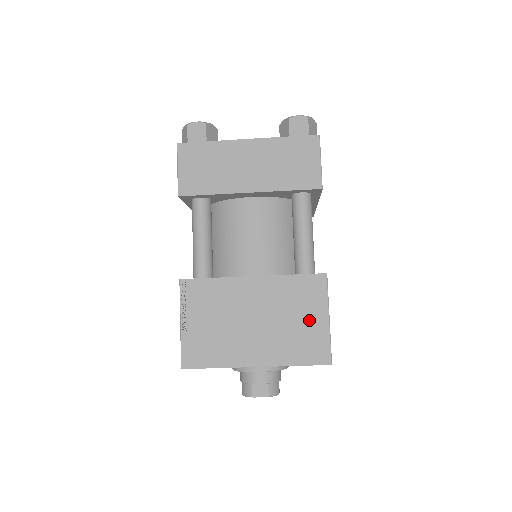
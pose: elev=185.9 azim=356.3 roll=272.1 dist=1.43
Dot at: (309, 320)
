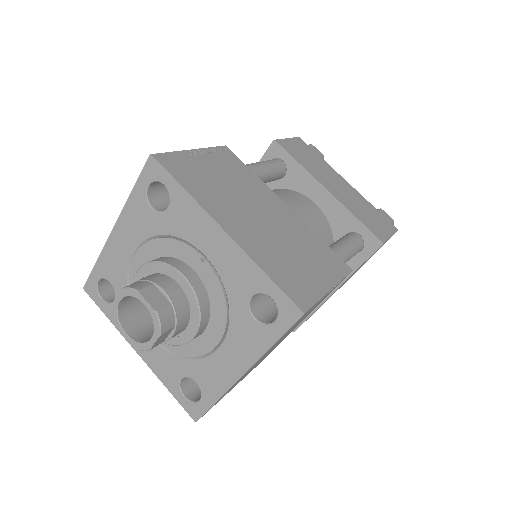
Dot at: (311, 269)
